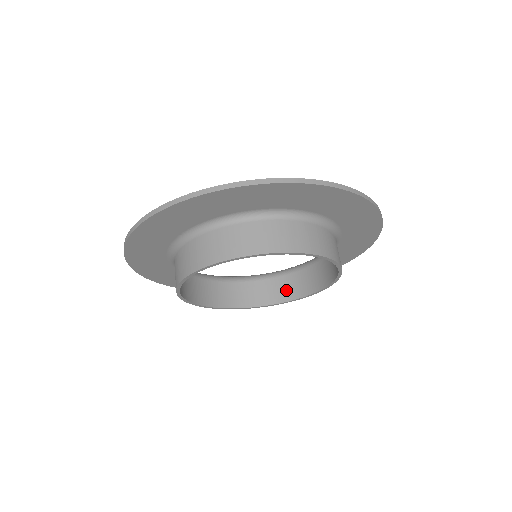
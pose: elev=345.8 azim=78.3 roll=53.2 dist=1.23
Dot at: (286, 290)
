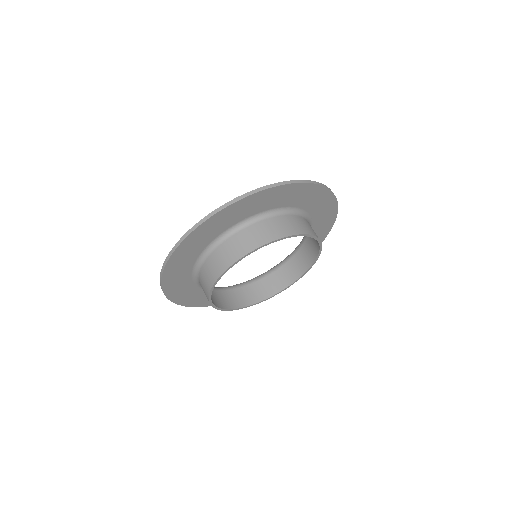
Dot at: (279, 282)
